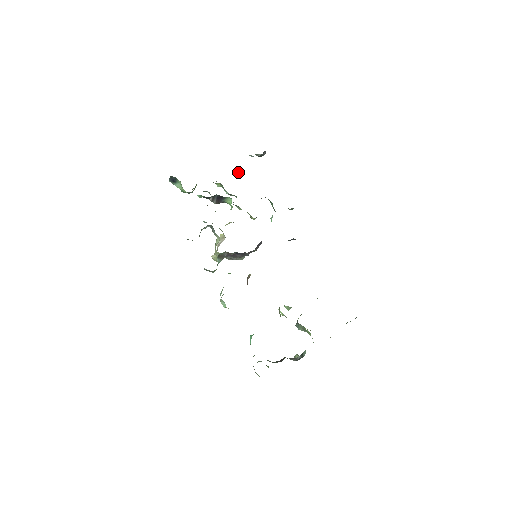
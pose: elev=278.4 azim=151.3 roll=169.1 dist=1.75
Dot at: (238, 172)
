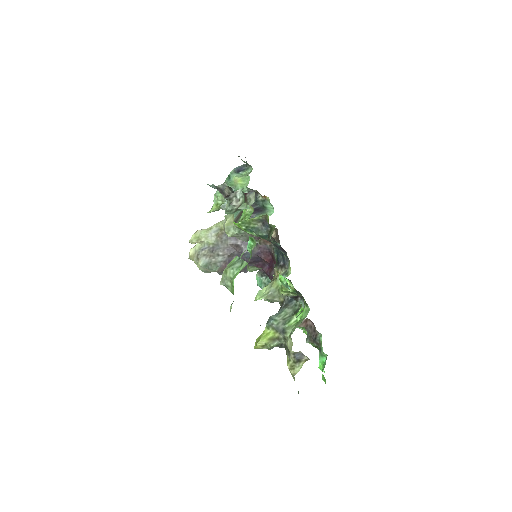
Dot at: occluded
